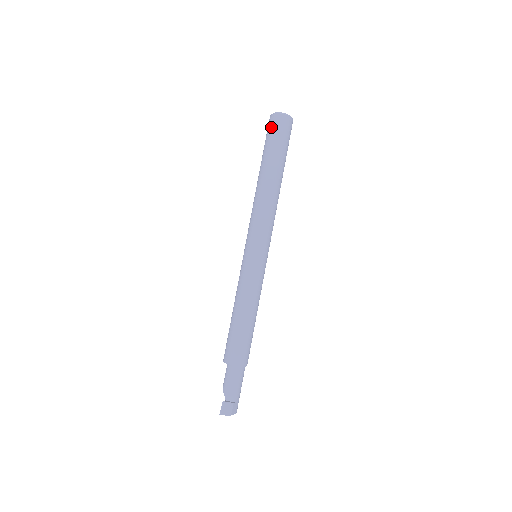
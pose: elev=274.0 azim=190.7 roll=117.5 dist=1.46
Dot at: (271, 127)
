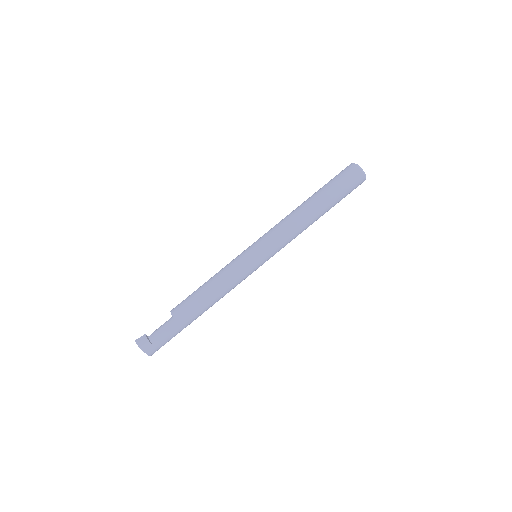
Dot at: (341, 171)
